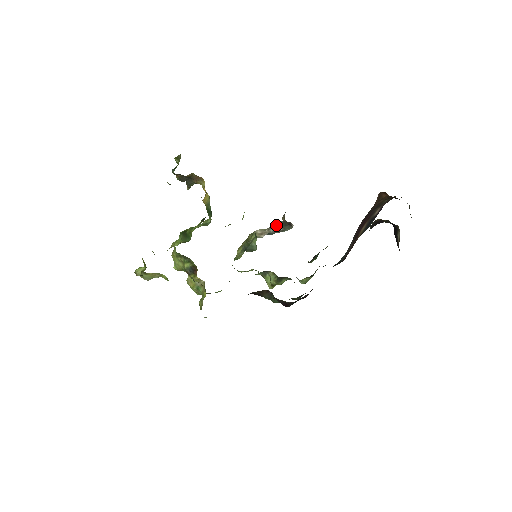
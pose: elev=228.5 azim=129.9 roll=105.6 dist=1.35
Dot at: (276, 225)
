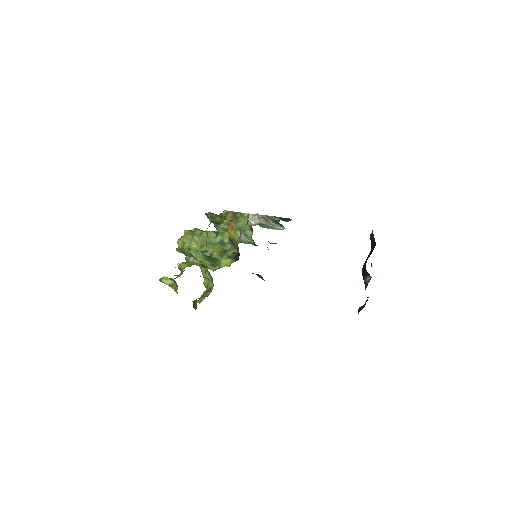
Dot at: (267, 216)
